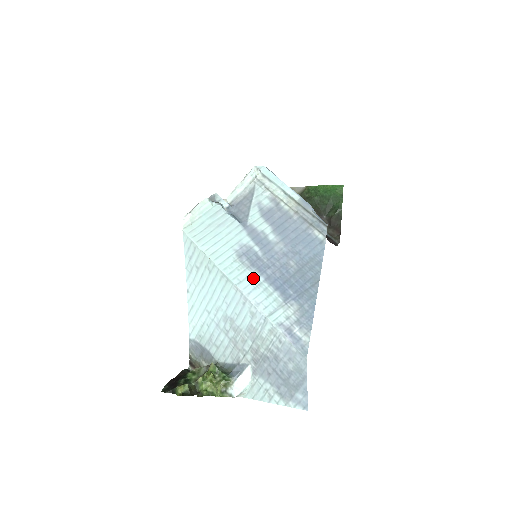
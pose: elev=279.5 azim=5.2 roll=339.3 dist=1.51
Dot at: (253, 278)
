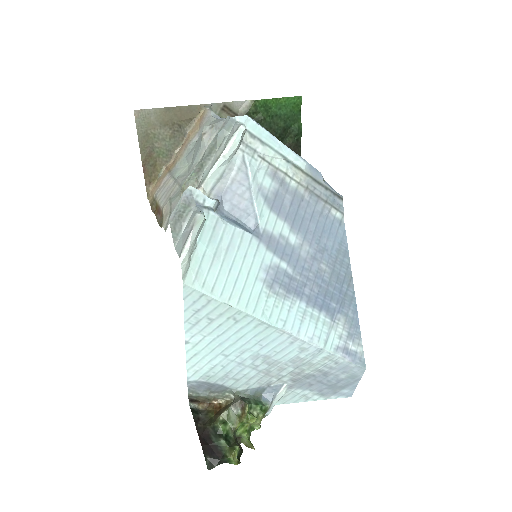
Dot at: (295, 309)
